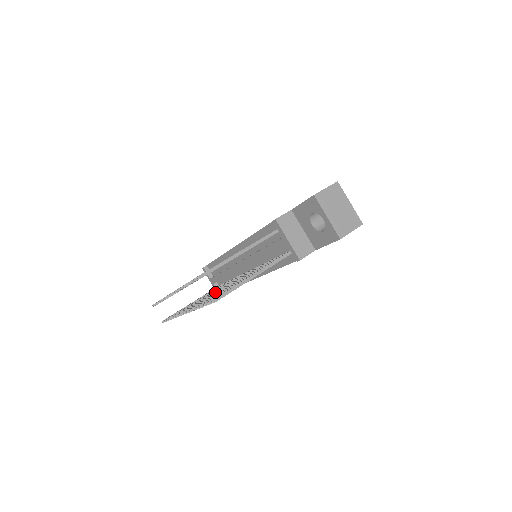
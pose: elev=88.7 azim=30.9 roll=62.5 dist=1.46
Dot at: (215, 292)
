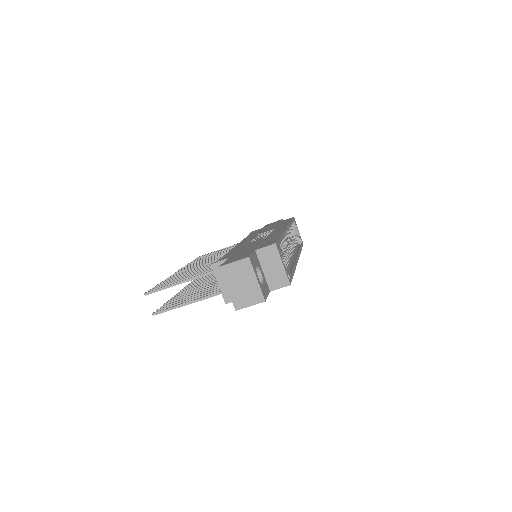
Dot at: (208, 281)
